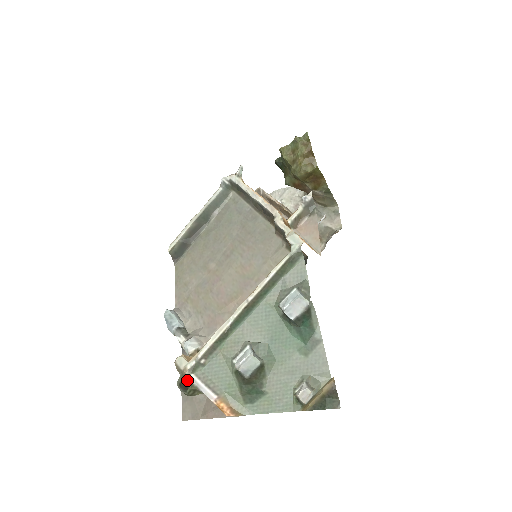
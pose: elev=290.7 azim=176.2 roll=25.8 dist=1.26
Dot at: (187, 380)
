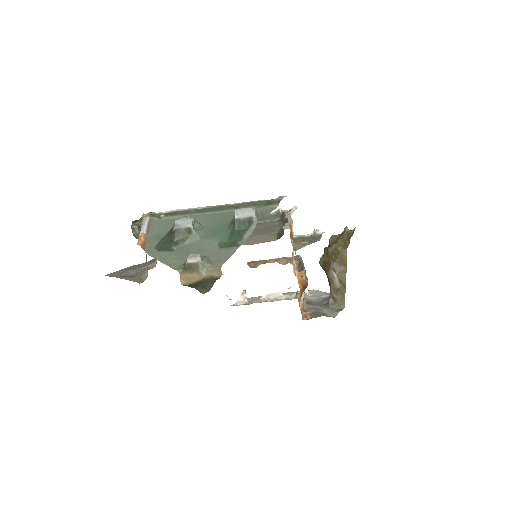
Dot at: (142, 217)
